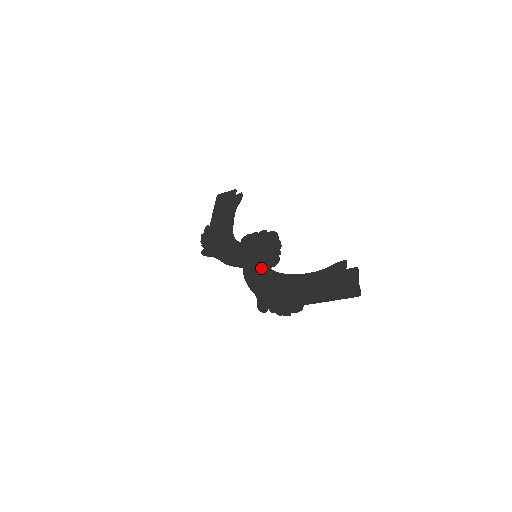
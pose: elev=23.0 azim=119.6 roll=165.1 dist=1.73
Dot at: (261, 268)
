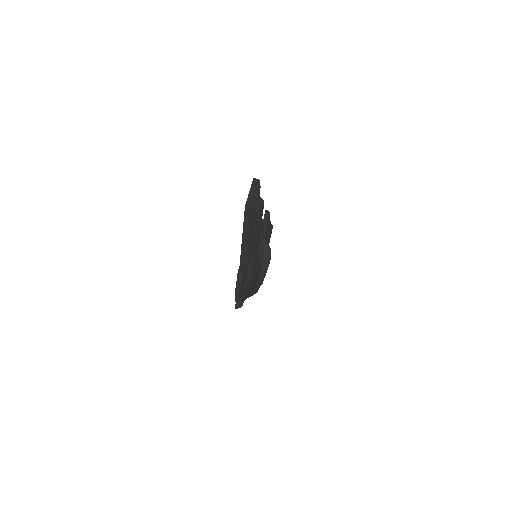
Dot at: occluded
